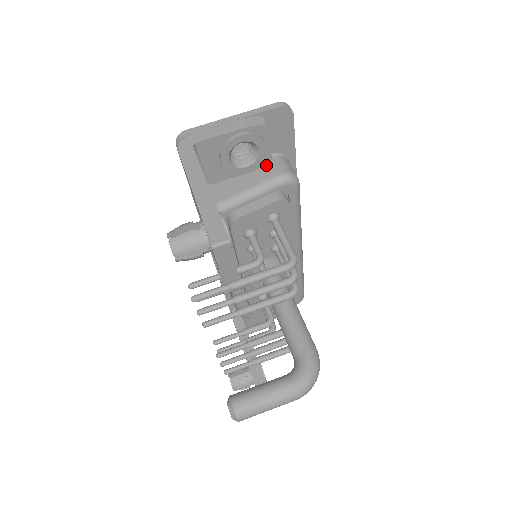
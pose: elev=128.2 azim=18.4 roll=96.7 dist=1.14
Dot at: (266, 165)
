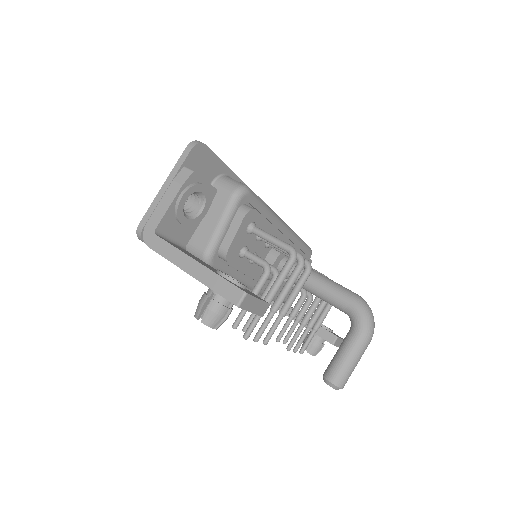
Dot at: (214, 195)
